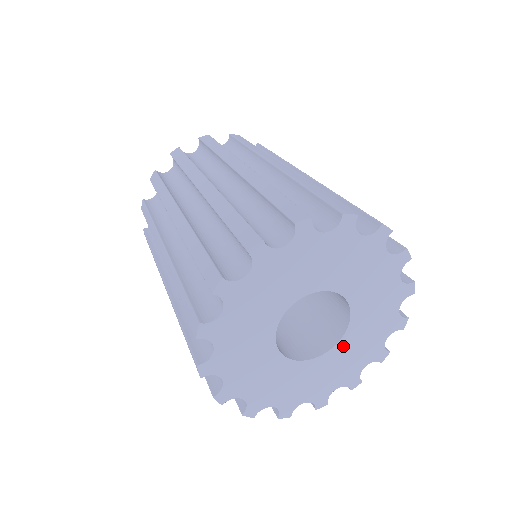
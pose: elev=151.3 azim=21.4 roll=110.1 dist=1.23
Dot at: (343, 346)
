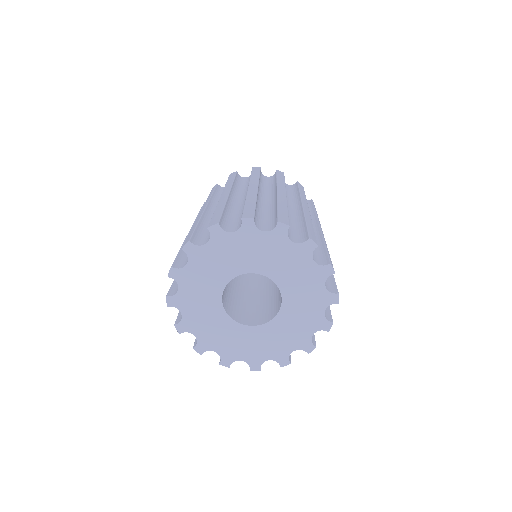
Dot at: (262, 331)
